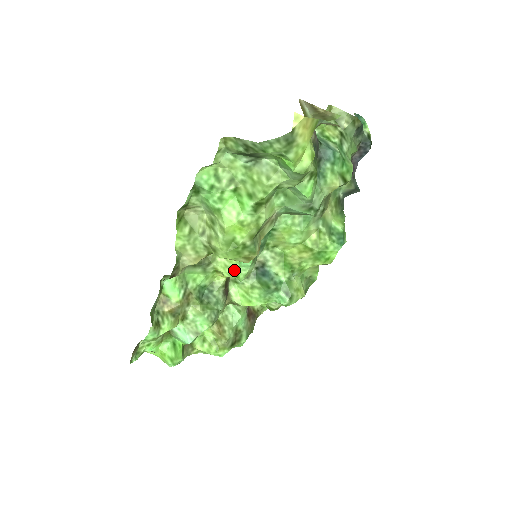
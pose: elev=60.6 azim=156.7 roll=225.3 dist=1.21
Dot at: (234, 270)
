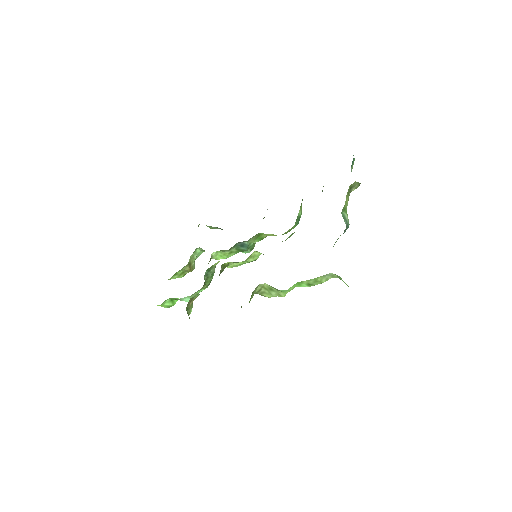
Dot at: occluded
